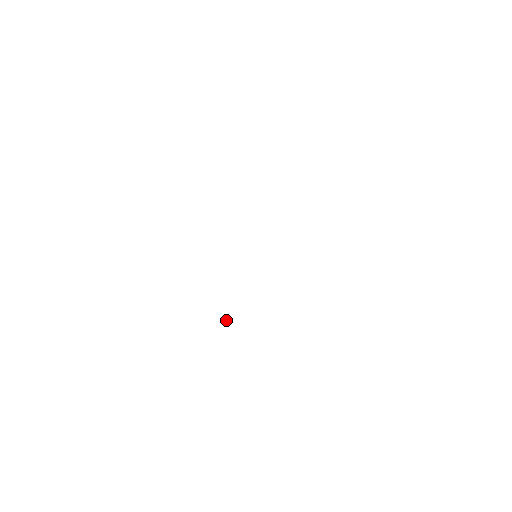
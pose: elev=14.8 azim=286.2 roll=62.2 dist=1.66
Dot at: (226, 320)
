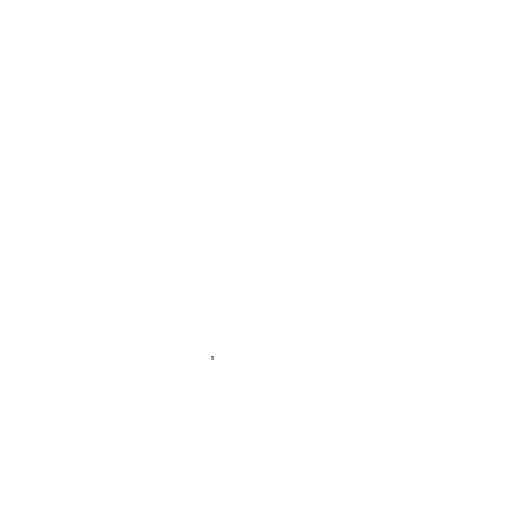
Dot at: (213, 356)
